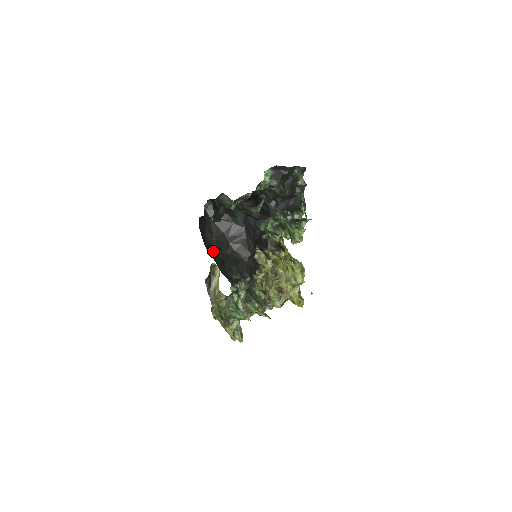
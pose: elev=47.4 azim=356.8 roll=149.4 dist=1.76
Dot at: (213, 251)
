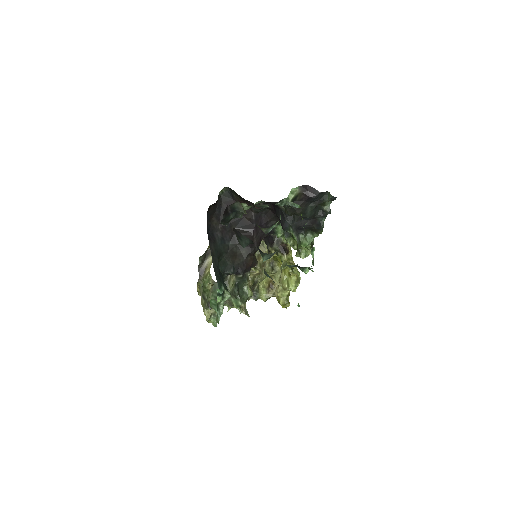
Dot at: (214, 240)
